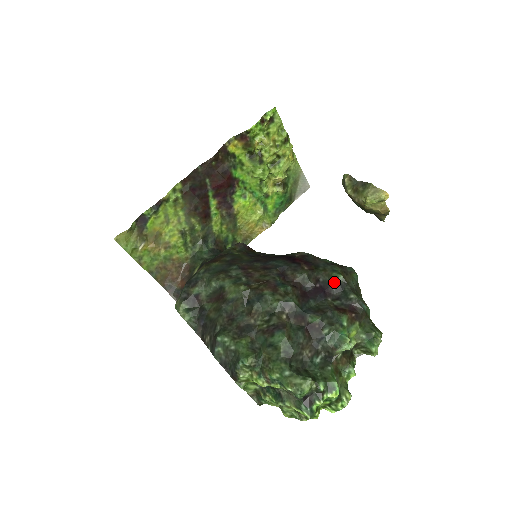
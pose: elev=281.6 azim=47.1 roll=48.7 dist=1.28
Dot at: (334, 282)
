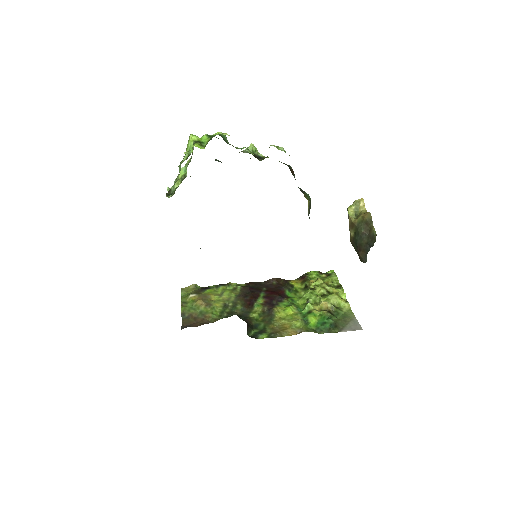
Dot at: occluded
